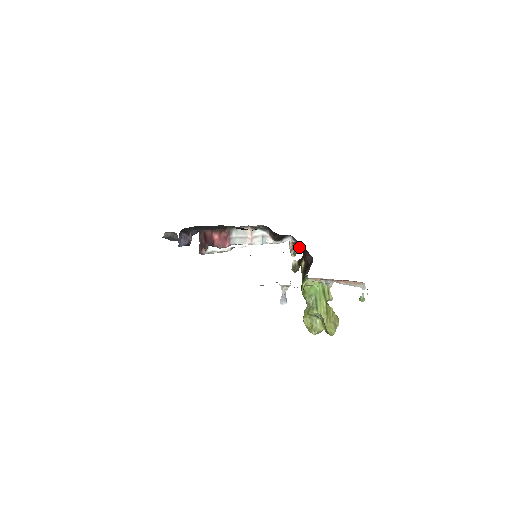
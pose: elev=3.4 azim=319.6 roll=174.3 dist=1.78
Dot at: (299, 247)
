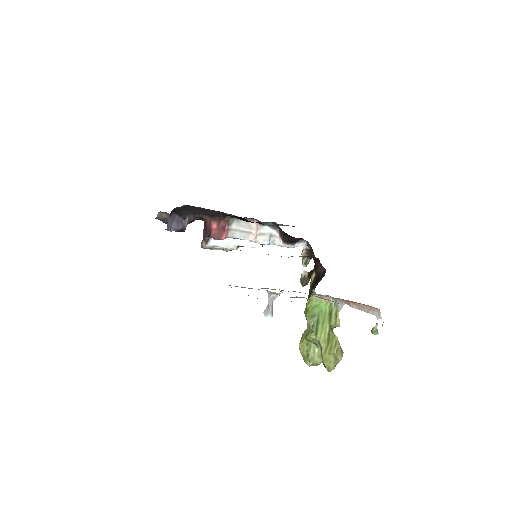
Dot at: (313, 255)
